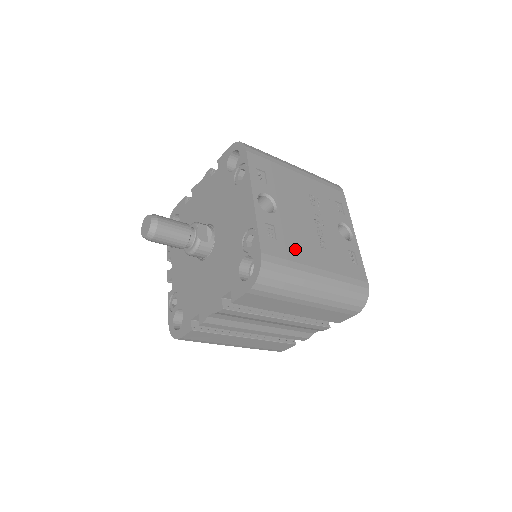
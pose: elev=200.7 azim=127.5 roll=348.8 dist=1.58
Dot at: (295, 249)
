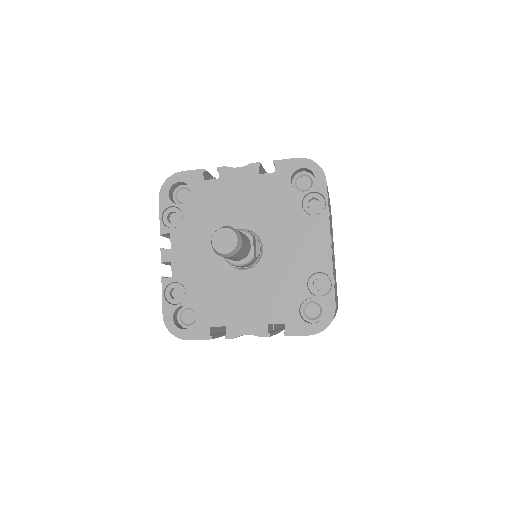
Dot at: occluded
